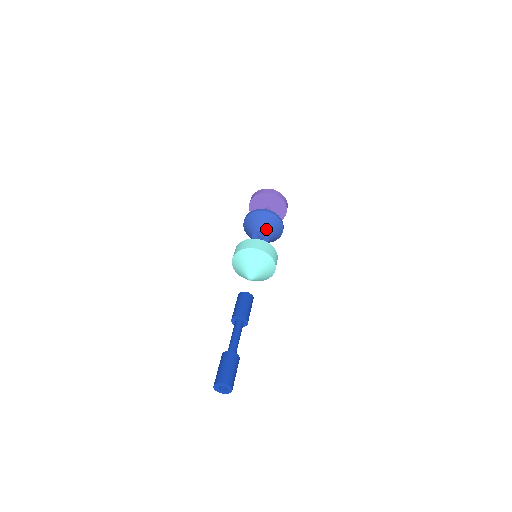
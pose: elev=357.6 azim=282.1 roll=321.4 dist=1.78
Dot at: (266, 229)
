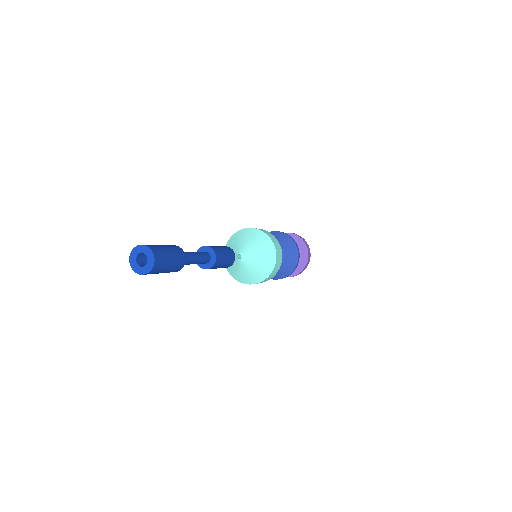
Dot at: occluded
